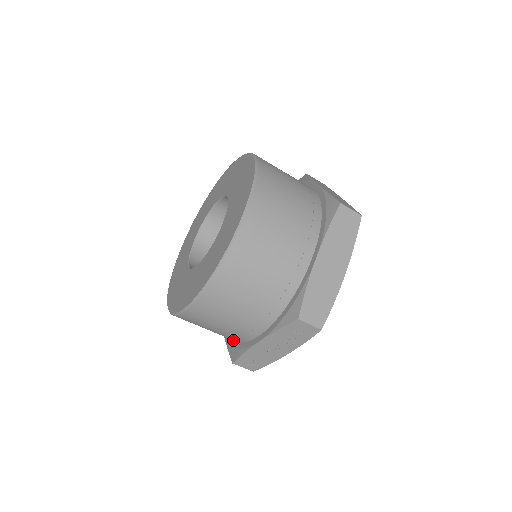
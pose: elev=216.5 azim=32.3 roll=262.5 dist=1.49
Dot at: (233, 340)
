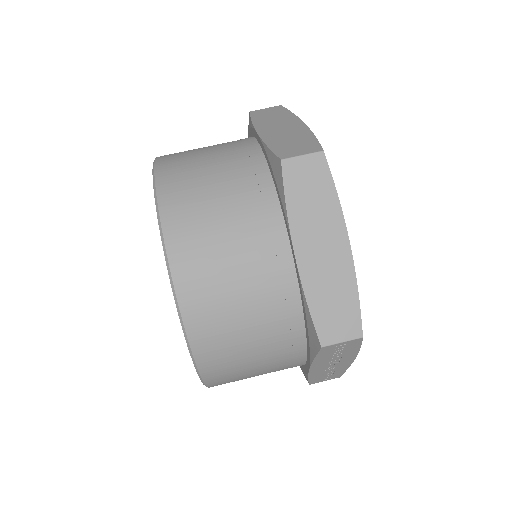
Dot at: occluded
